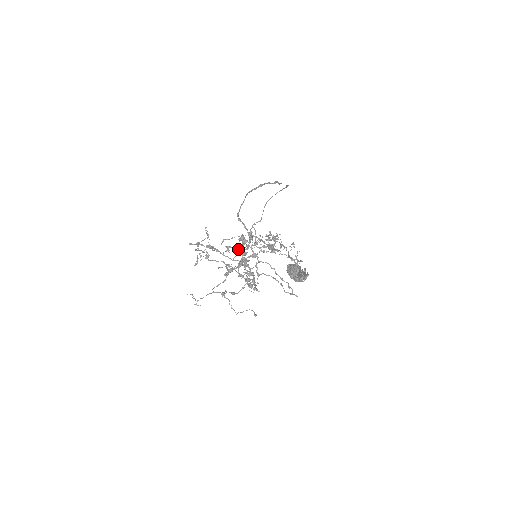
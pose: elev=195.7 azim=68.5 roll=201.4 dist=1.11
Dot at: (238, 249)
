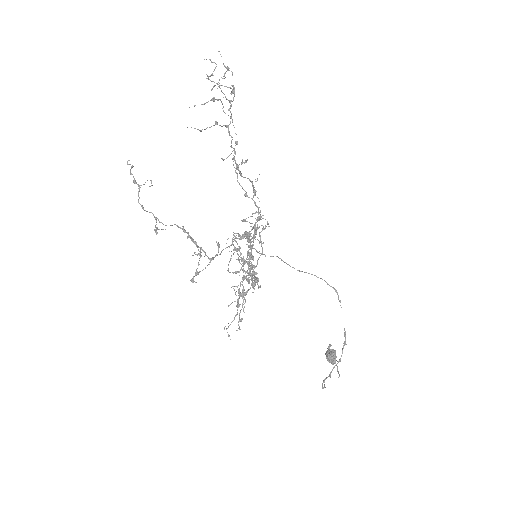
Dot at: occluded
